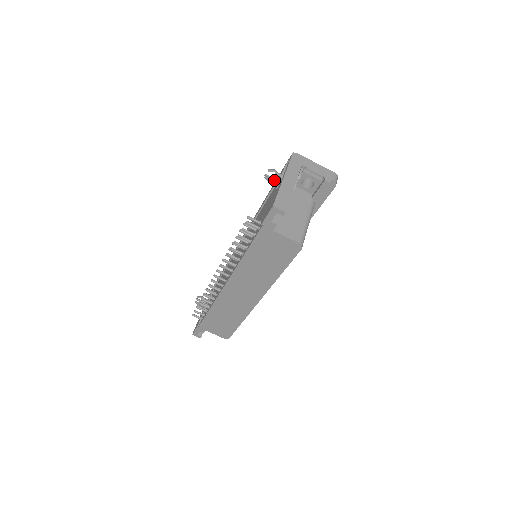
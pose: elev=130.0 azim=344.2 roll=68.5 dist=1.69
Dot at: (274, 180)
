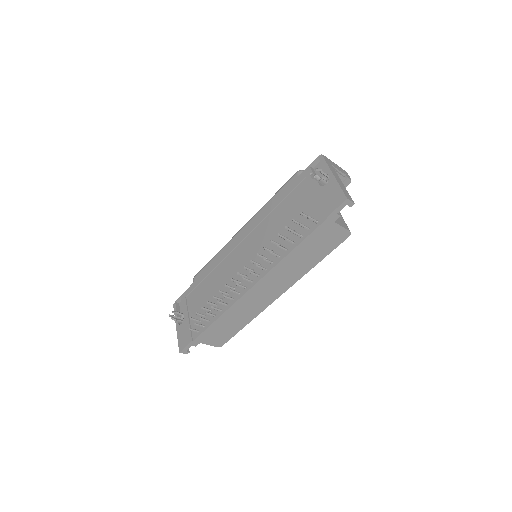
Dot at: (321, 178)
